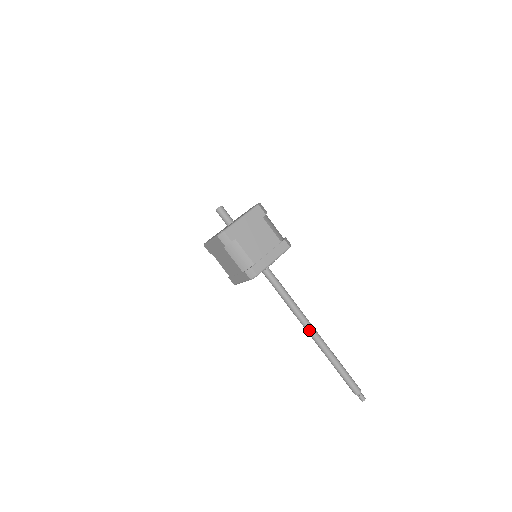
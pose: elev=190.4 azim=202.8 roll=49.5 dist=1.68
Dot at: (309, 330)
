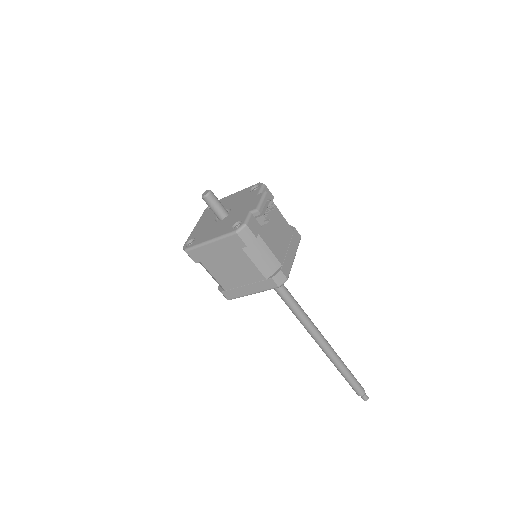
Dot at: (312, 337)
